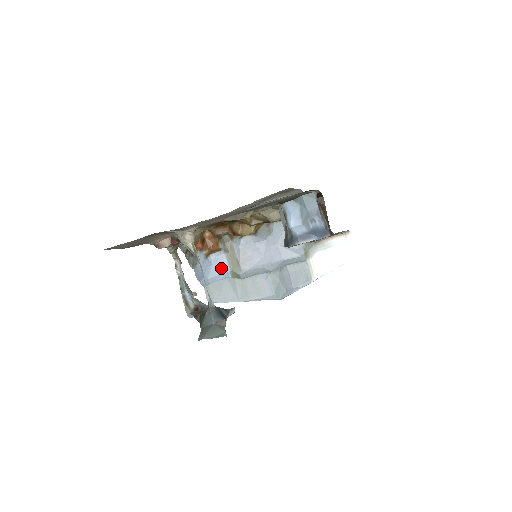
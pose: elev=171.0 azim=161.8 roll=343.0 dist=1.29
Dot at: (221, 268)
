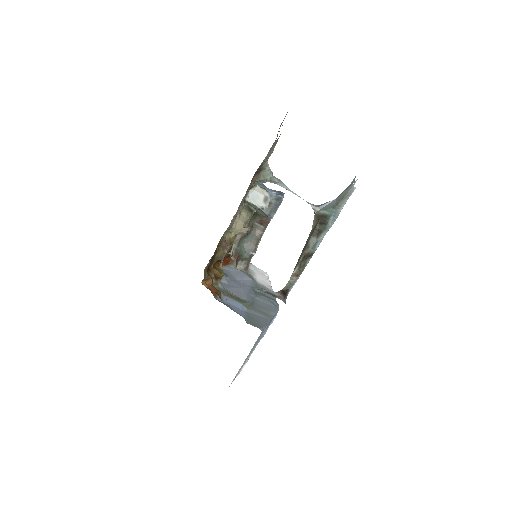
Dot at: (236, 306)
